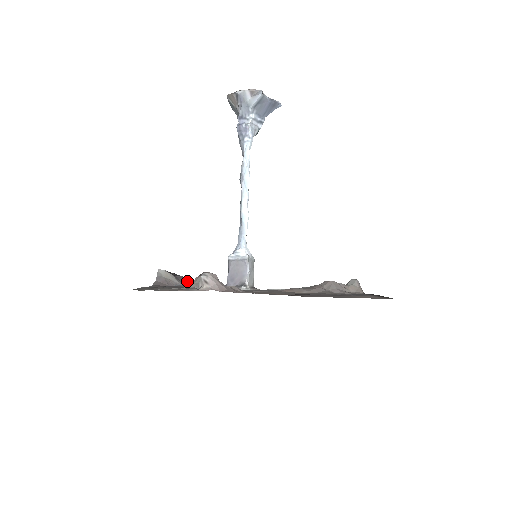
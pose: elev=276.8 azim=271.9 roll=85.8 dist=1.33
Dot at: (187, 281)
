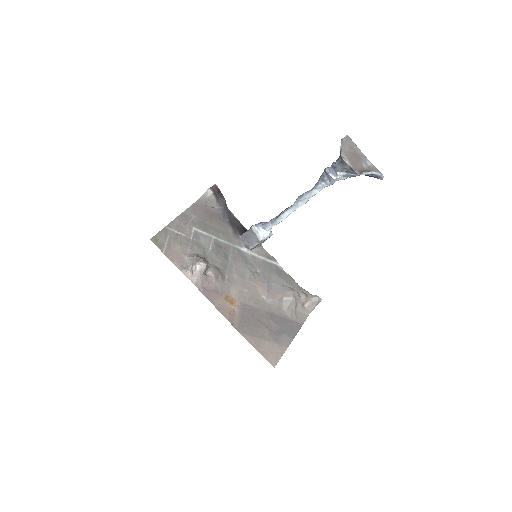
Dot at: (225, 205)
